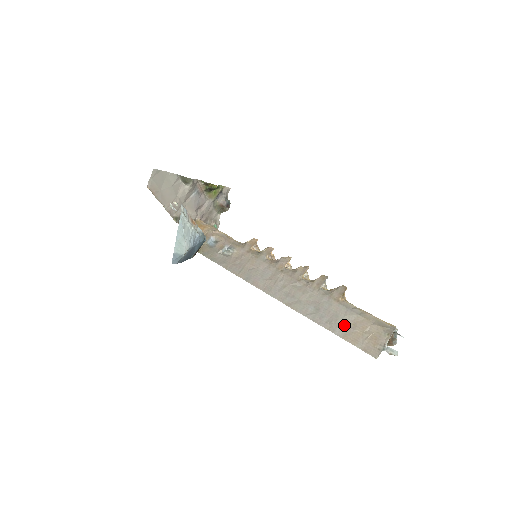
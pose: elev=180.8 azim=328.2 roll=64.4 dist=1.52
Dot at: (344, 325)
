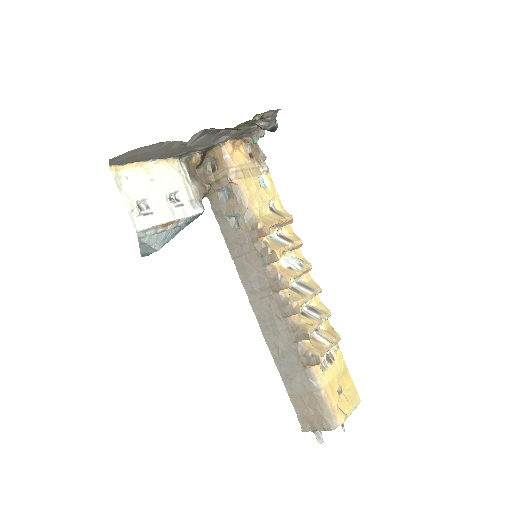
Dot at: (296, 388)
